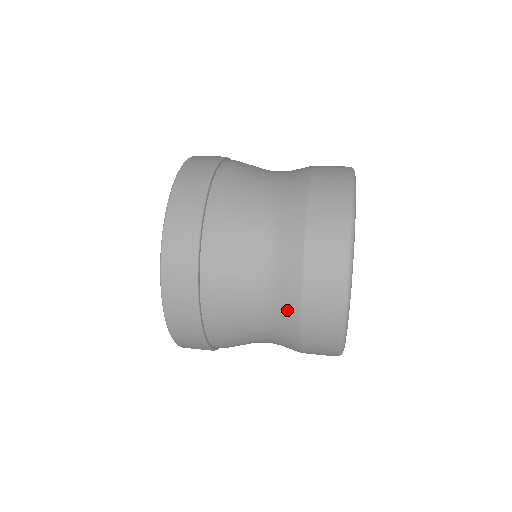
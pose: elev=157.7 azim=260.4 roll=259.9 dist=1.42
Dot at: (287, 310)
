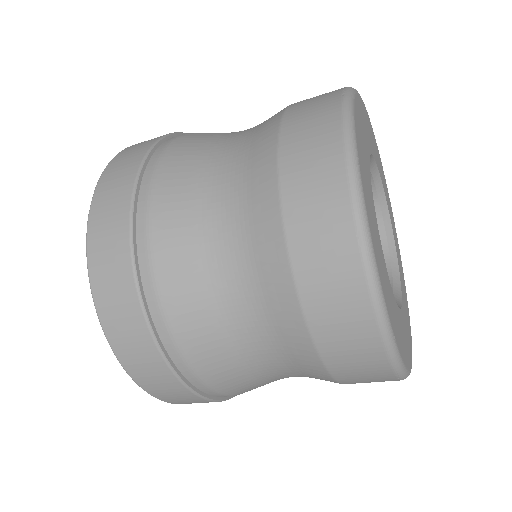
Dot at: (279, 302)
